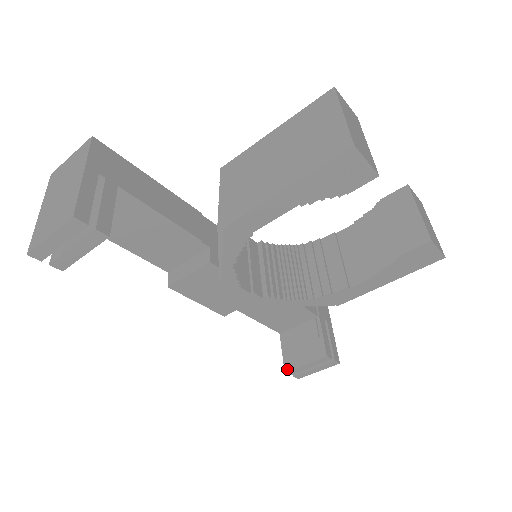
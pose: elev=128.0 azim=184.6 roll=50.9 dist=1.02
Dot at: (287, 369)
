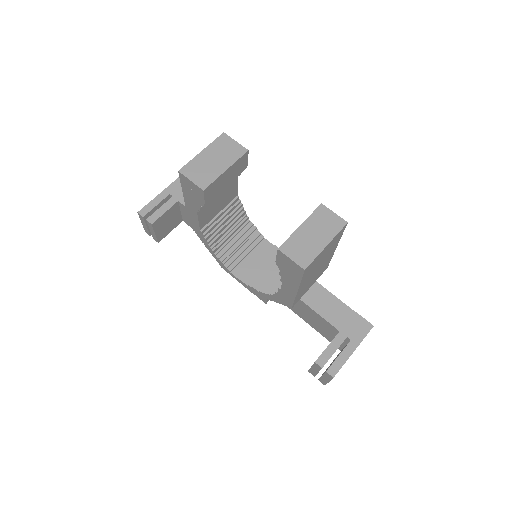
Dot at: occluded
